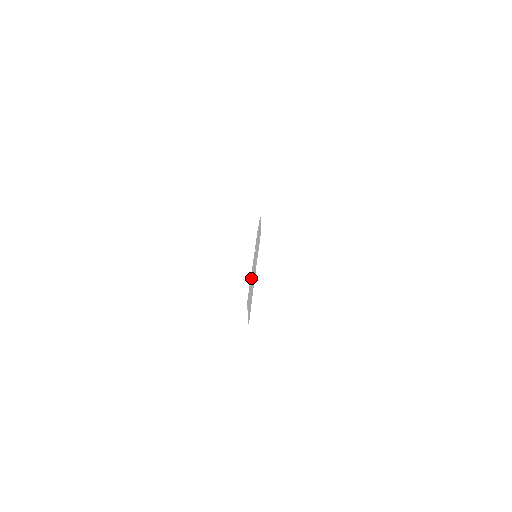
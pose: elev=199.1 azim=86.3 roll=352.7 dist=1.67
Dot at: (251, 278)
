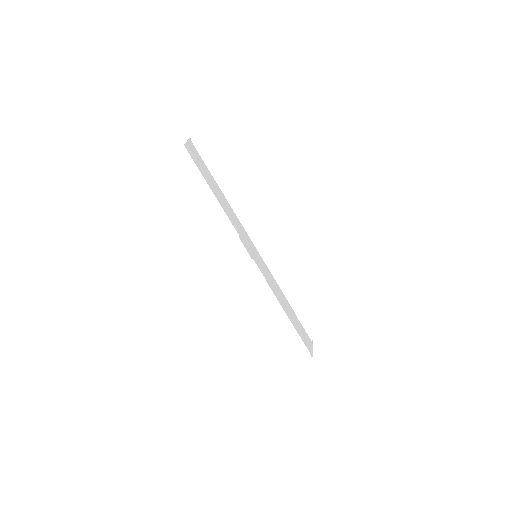
Dot at: (219, 190)
